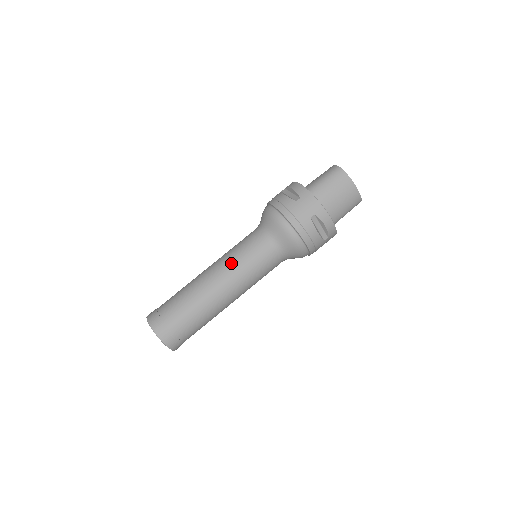
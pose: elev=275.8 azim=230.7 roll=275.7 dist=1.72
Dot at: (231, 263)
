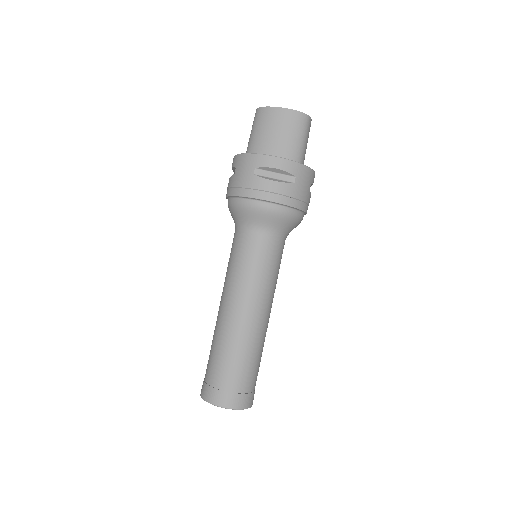
Dot at: (227, 281)
